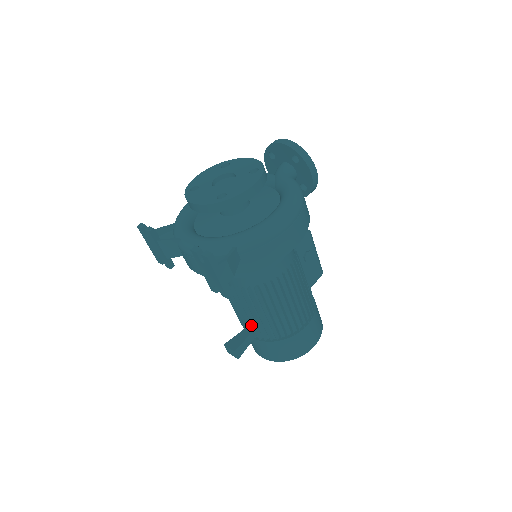
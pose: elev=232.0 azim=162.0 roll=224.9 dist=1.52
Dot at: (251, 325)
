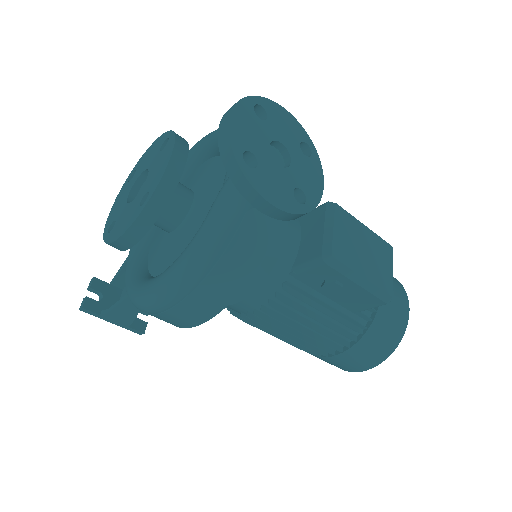
Dot at: occluded
